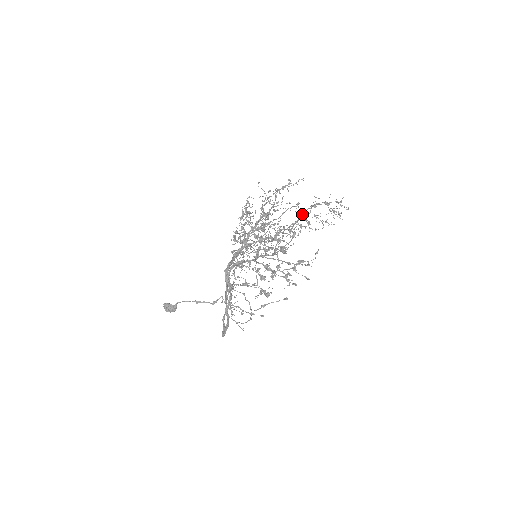
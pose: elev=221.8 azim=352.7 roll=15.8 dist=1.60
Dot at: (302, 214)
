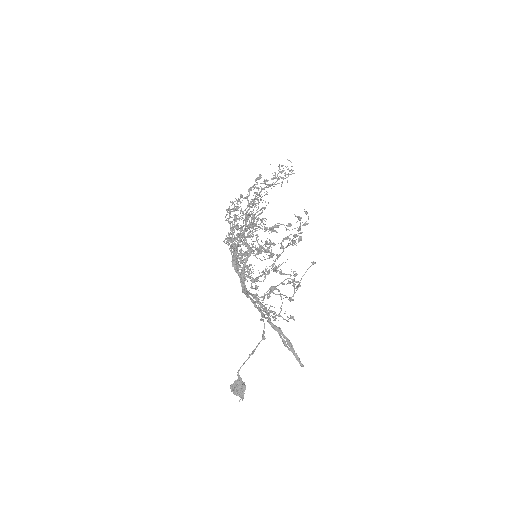
Dot at: occluded
